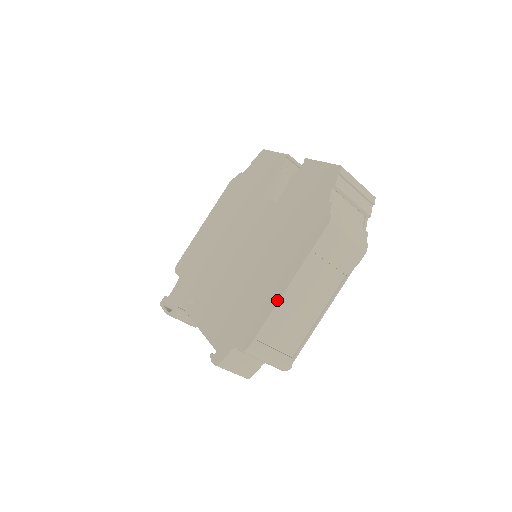
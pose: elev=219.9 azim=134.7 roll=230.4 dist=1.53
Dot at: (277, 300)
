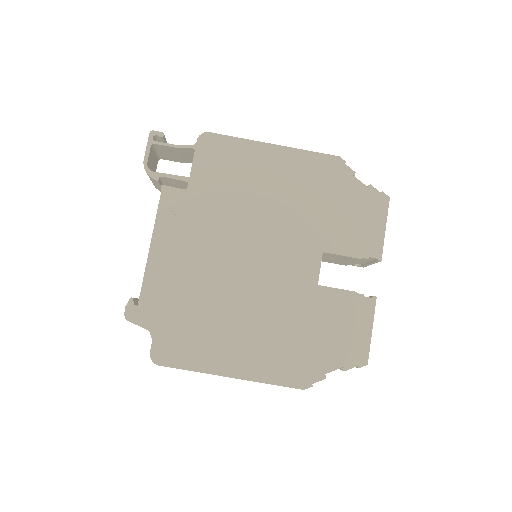
Dot at: (213, 372)
